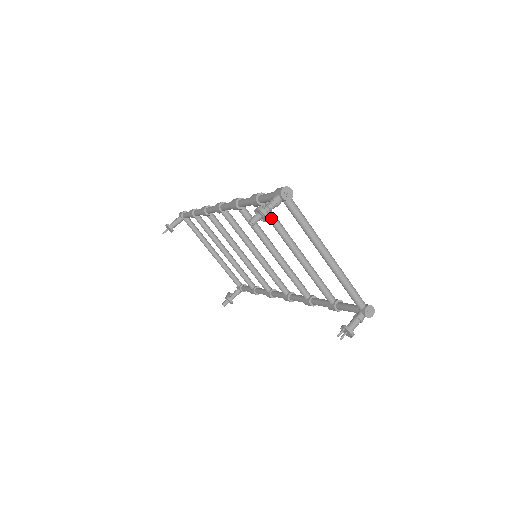
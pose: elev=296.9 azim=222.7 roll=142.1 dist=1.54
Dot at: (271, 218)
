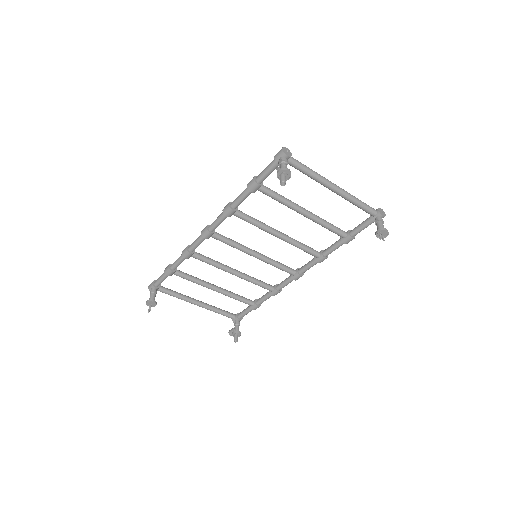
Dot at: (272, 193)
